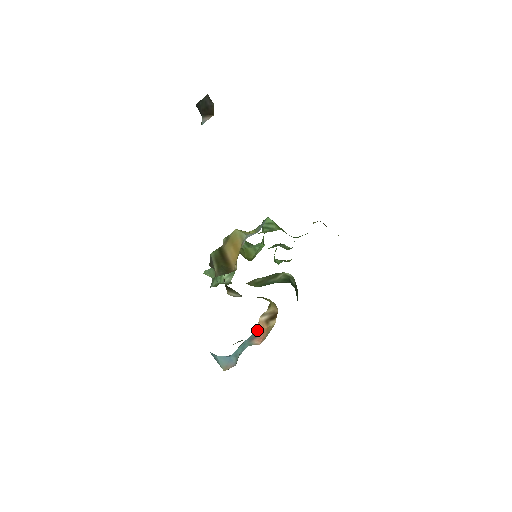
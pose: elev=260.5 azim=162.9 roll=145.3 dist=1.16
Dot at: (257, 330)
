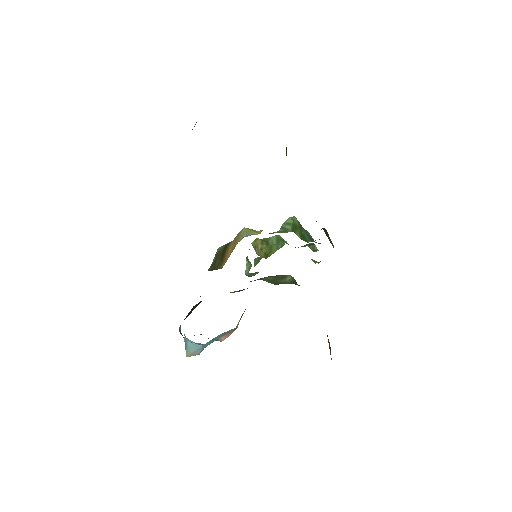
Dot at: (236, 327)
